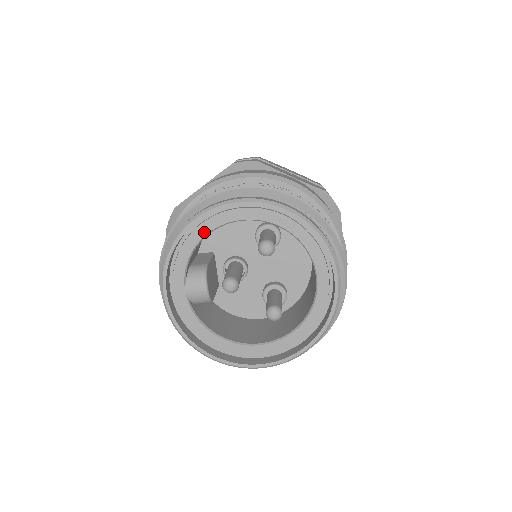
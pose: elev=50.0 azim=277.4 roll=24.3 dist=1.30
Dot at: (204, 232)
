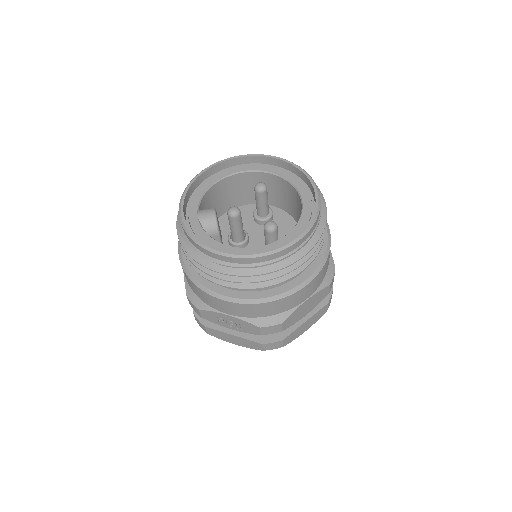
Dot at: (215, 180)
